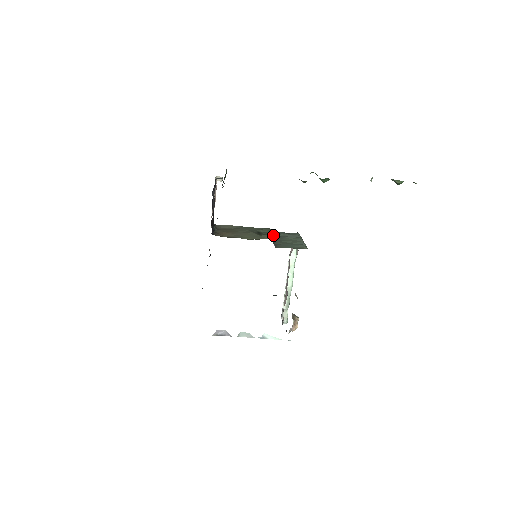
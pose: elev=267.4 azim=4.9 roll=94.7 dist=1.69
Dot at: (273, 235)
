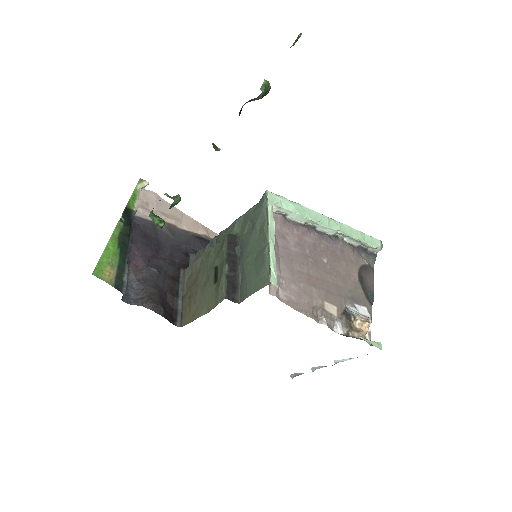
Dot at: (240, 236)
